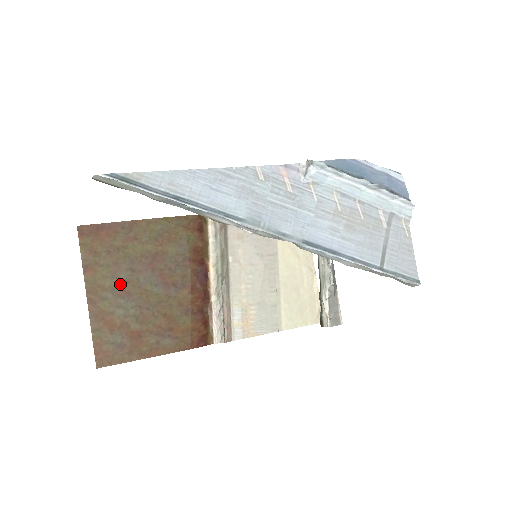
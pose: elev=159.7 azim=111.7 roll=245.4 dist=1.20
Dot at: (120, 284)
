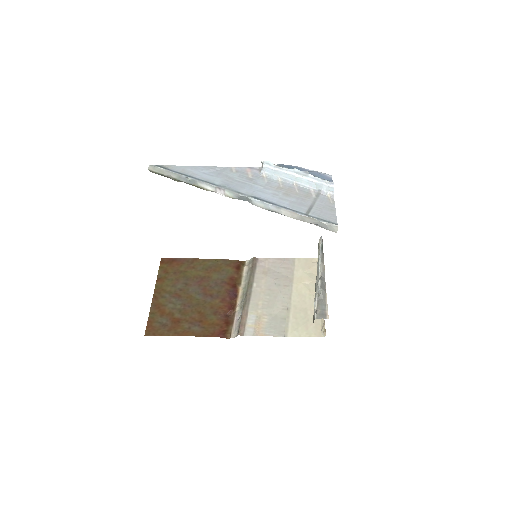
Dot at: (176, 290)
